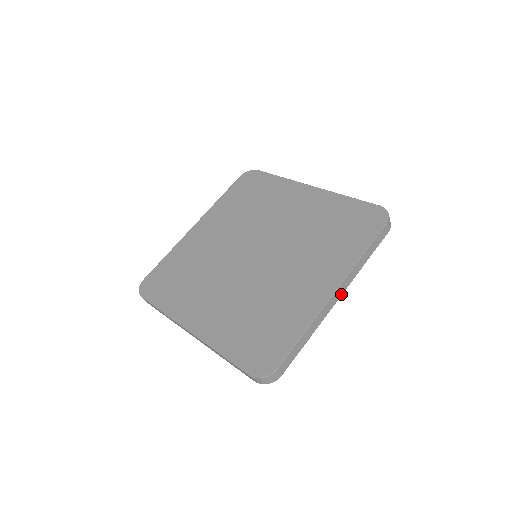
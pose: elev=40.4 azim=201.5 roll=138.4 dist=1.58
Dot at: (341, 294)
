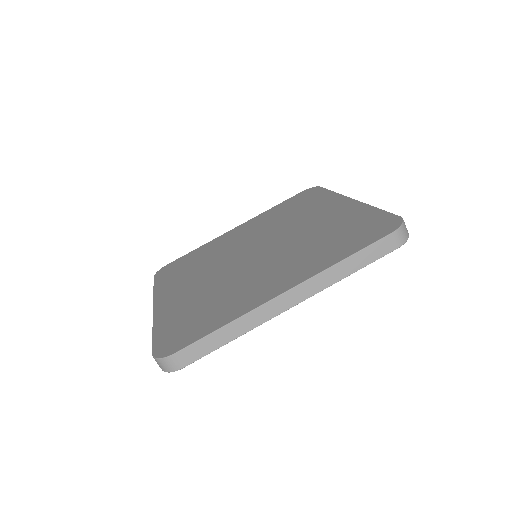
Dot at: (297, 302)
